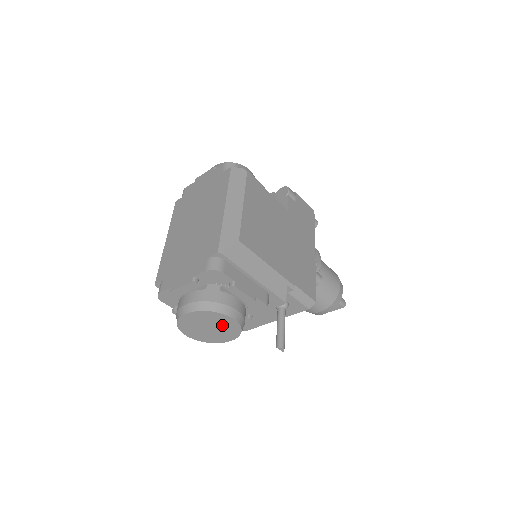
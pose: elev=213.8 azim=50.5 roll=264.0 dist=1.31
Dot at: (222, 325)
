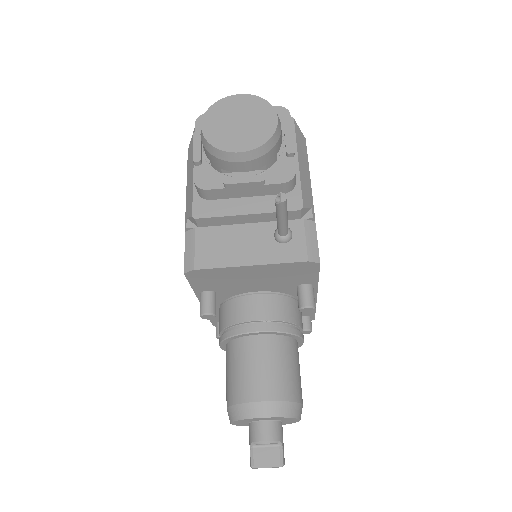
Dot at: (257, 123)
